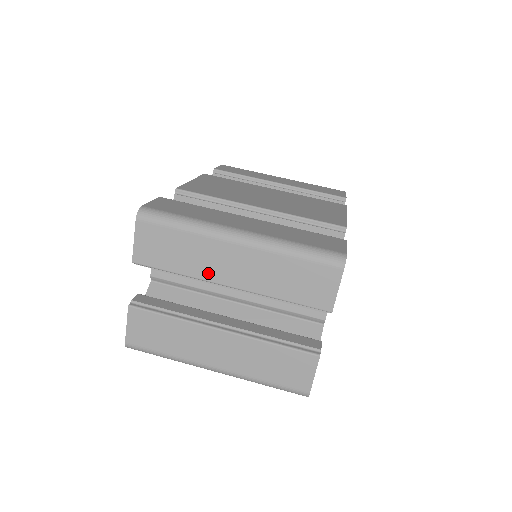
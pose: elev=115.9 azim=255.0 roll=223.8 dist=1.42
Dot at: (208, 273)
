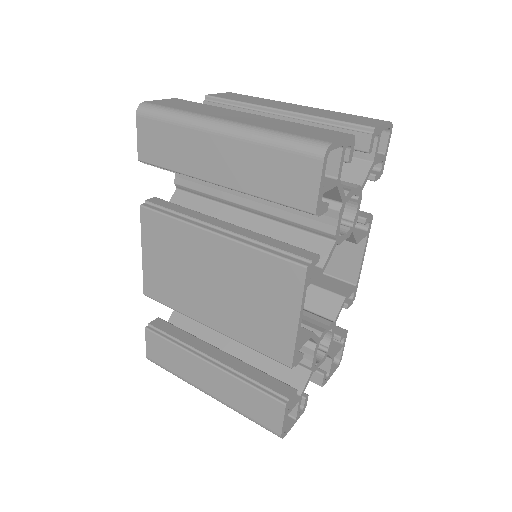
Dot at: (268, 105)
